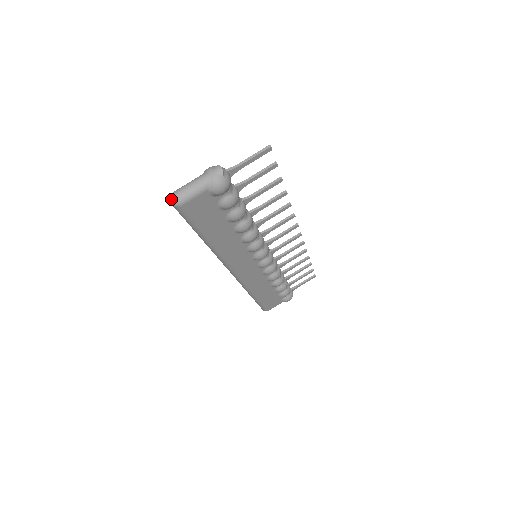
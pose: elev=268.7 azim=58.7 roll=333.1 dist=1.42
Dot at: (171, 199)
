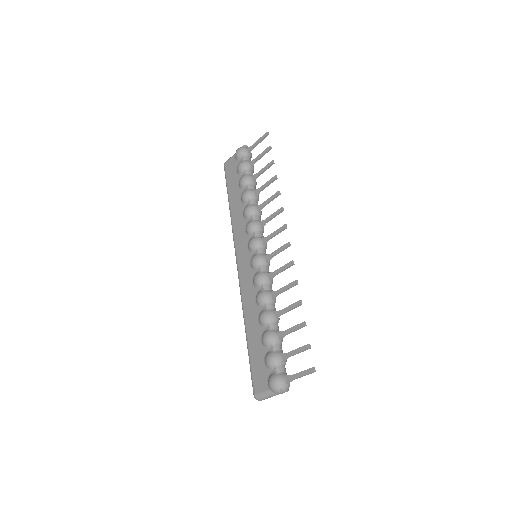
Dot at: (258, 400)
